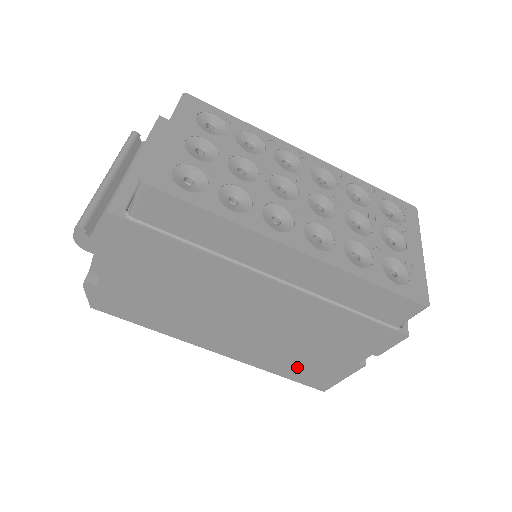
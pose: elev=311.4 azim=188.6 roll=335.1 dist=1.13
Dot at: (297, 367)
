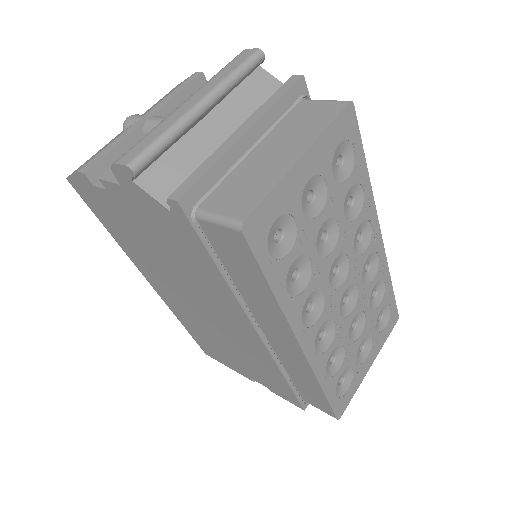
Dot at: (205, 340)
